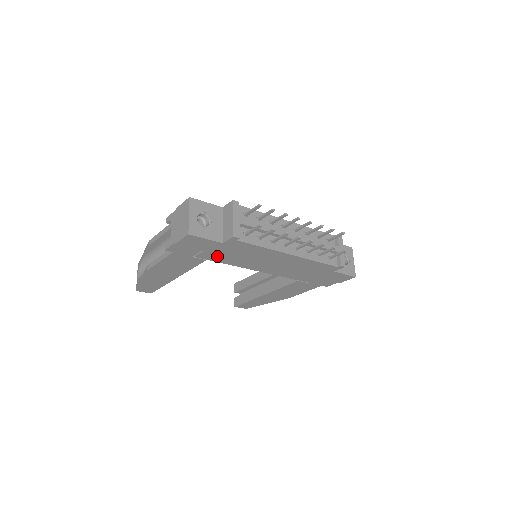
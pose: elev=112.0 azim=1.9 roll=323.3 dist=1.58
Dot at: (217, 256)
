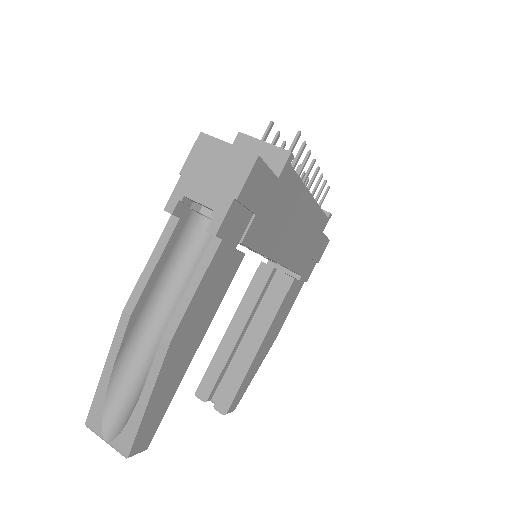
Dot at: (261, 230)
